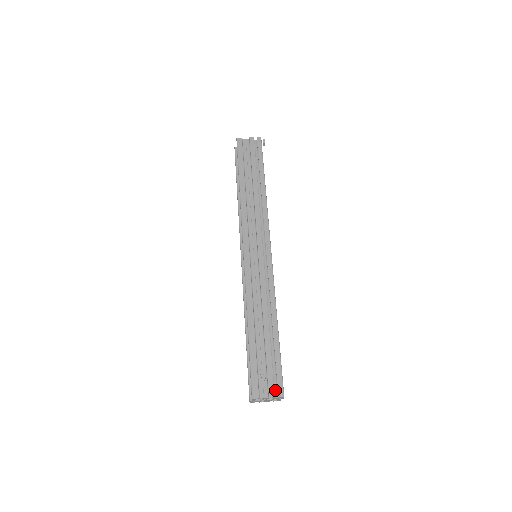
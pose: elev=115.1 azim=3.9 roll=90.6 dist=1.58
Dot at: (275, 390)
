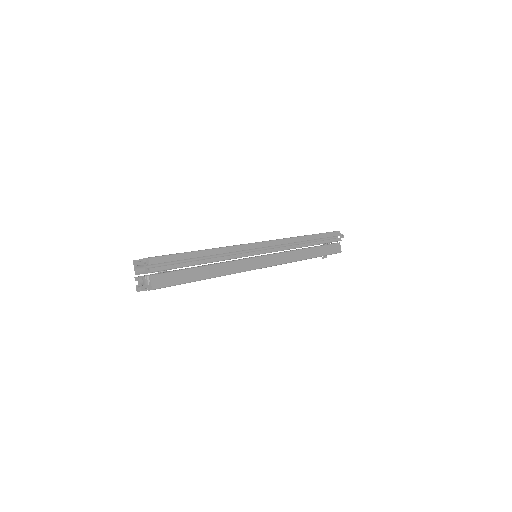
Dot at: occluded
